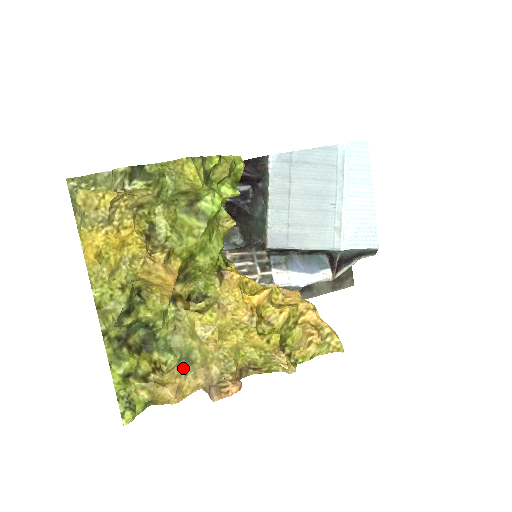
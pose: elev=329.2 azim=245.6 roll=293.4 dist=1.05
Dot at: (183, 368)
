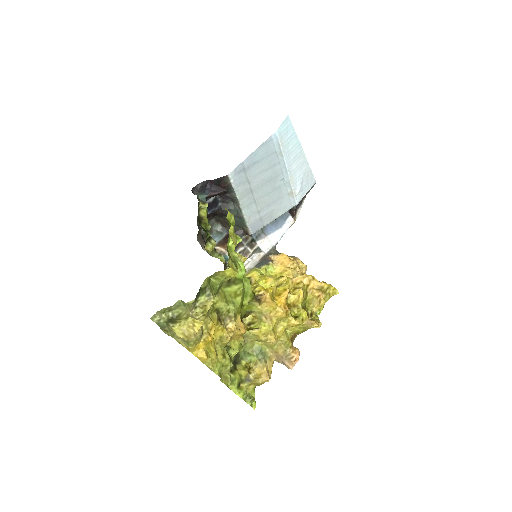
Dot at: (263, 360)
